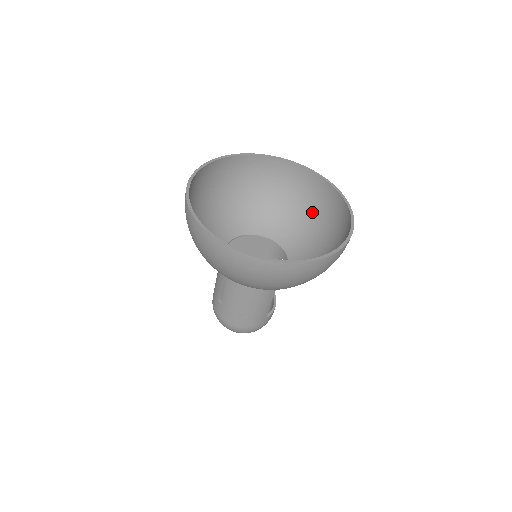
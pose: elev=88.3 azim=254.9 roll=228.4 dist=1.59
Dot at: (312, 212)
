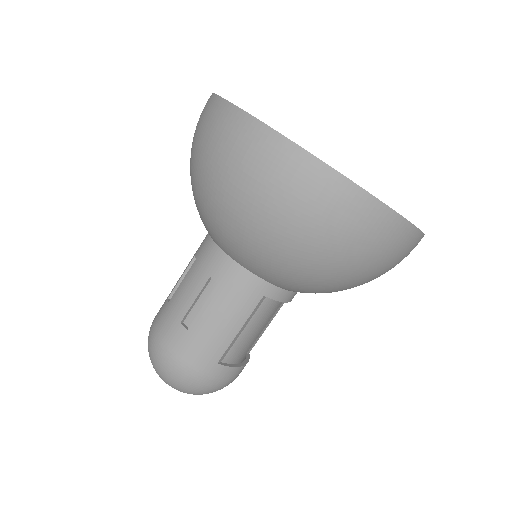
Dot at: occluded
